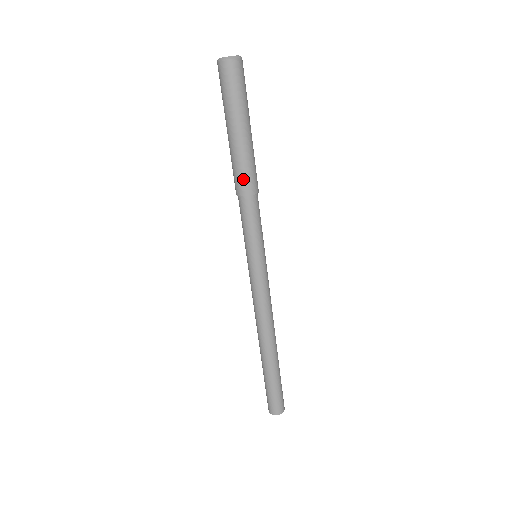
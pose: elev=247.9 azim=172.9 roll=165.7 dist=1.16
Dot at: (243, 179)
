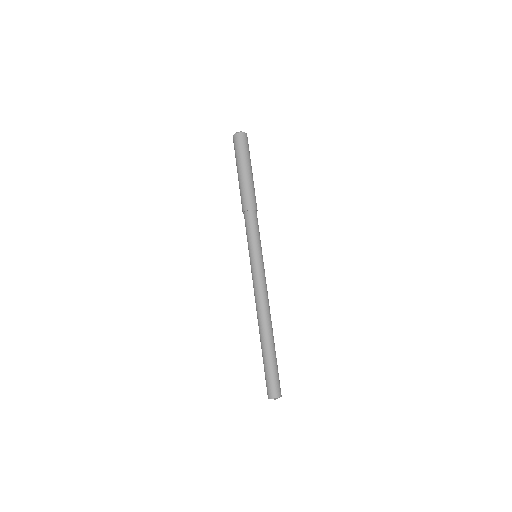
Dot at: (253, 199)
